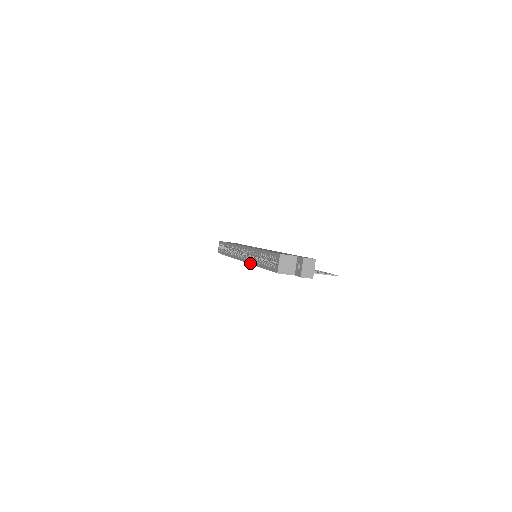
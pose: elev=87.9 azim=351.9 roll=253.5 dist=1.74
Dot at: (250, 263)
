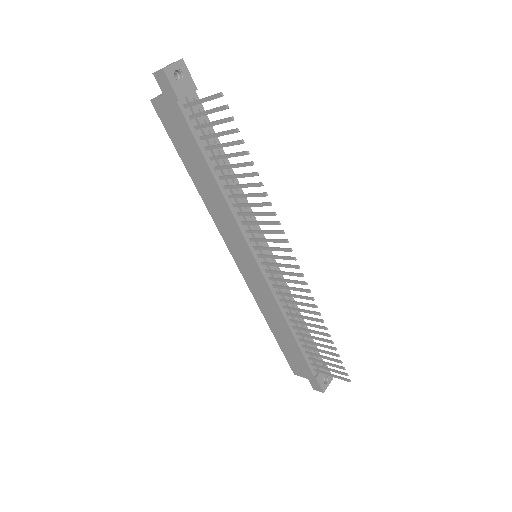
Dot at: (210, 213)
